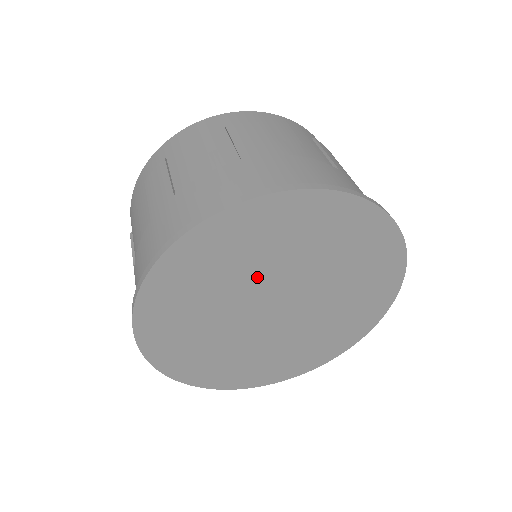
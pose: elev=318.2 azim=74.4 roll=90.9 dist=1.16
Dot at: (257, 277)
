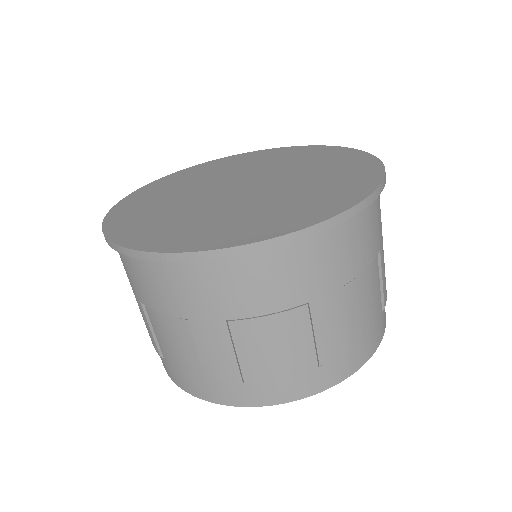
Dot at: (237, 173)
